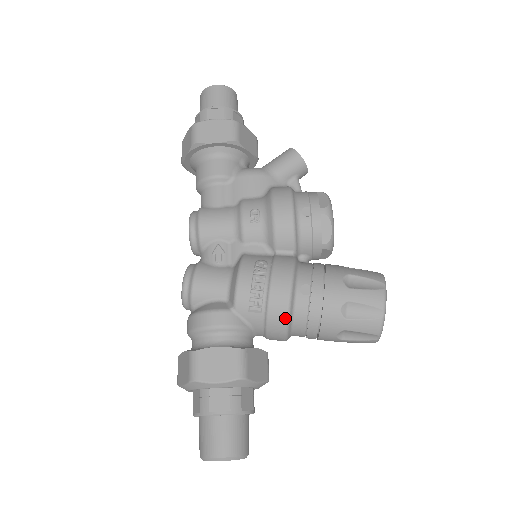
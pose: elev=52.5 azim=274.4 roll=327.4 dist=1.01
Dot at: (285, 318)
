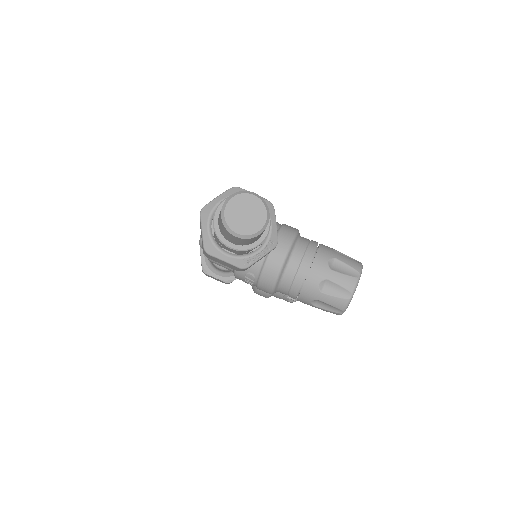
Dot at: (294, 232)
